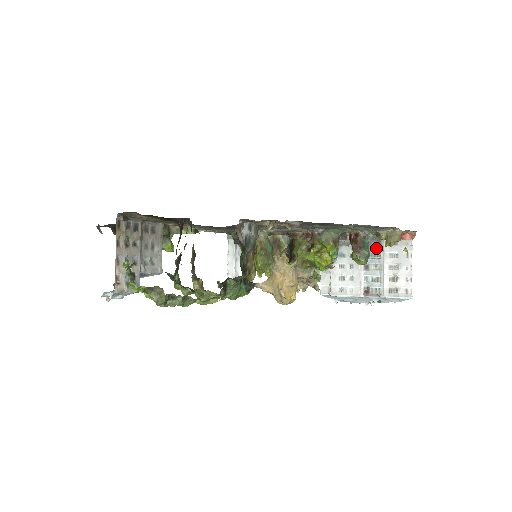
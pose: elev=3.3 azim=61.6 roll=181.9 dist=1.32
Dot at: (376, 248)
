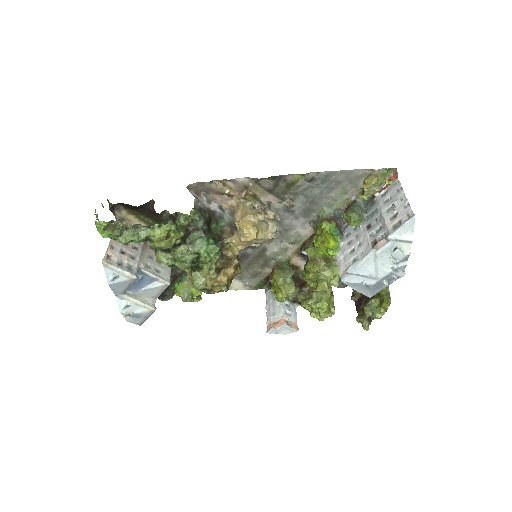
Dot at: (372, 207)
